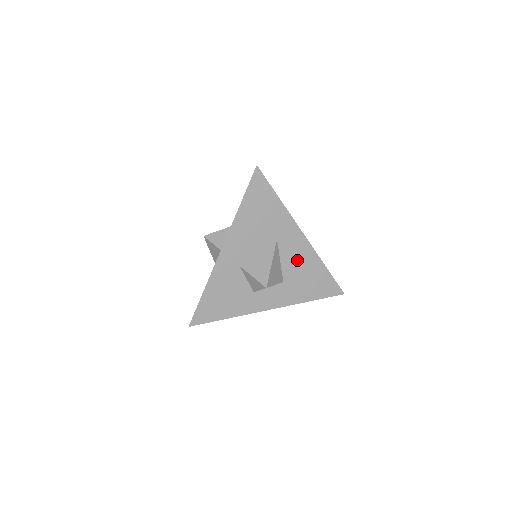
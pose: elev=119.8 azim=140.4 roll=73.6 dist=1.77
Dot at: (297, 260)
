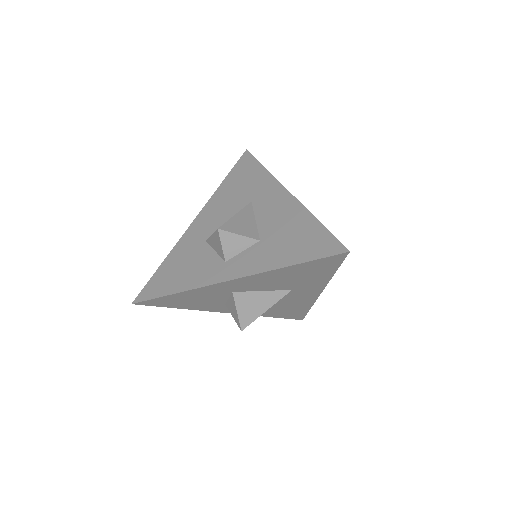
Dot at: (292, 301)
